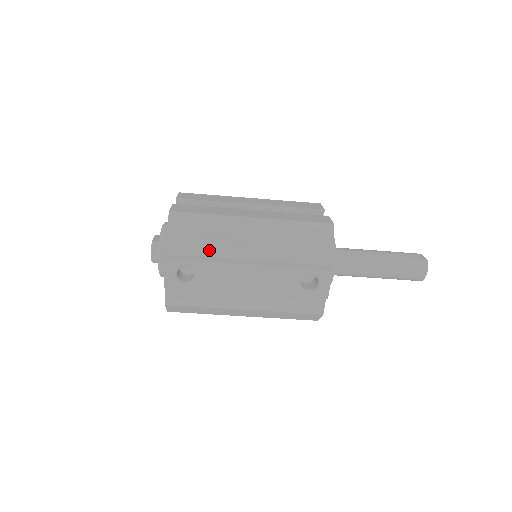
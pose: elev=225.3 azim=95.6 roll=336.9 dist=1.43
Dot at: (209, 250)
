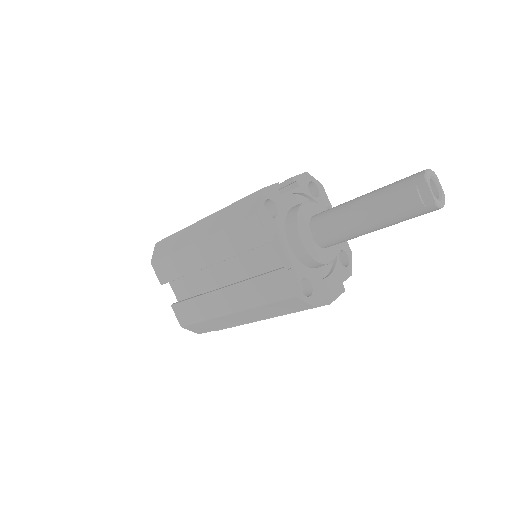
Dot at: occluded
